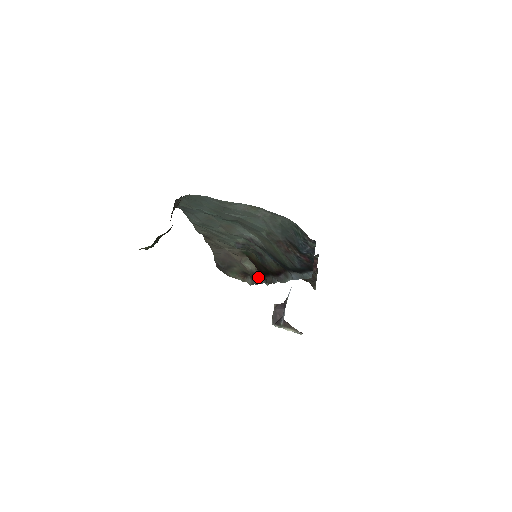
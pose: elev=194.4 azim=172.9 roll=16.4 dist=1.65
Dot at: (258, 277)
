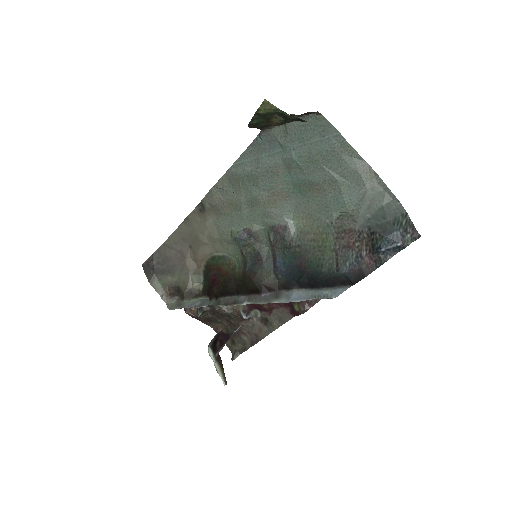
Dot at: (197, 299)
